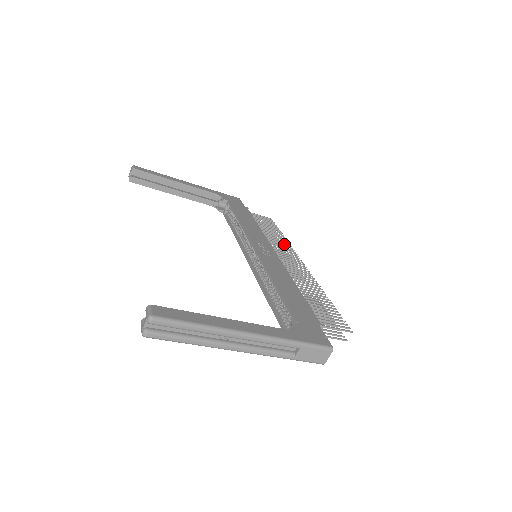
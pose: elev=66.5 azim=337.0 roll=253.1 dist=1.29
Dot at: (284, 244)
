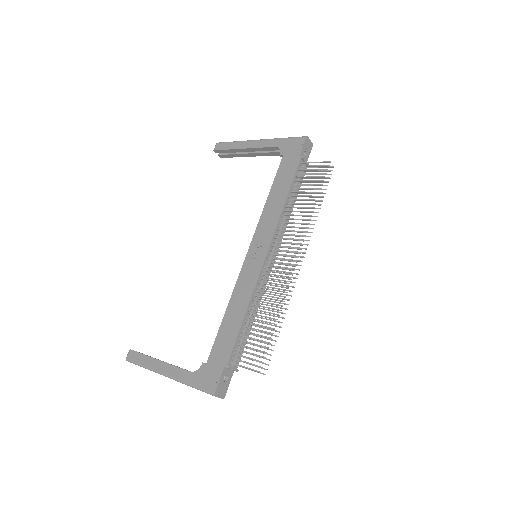
Dot at: (301, 224)
